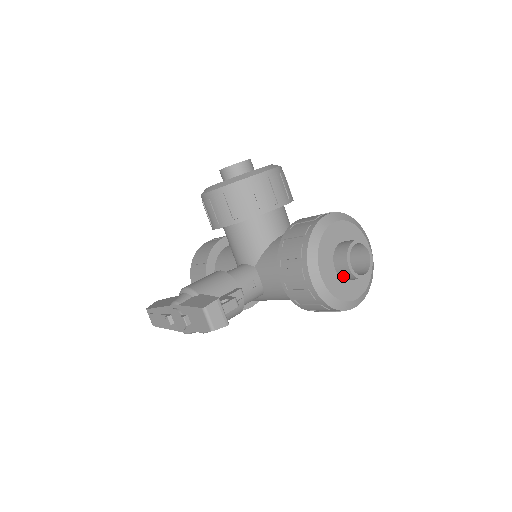
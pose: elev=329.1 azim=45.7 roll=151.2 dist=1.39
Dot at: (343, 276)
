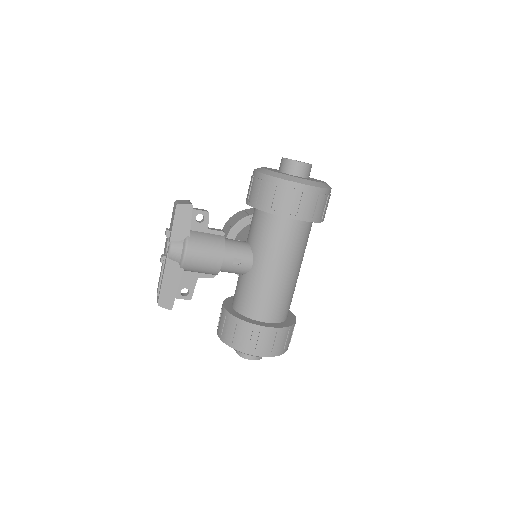
Dot at: (285, 170)
